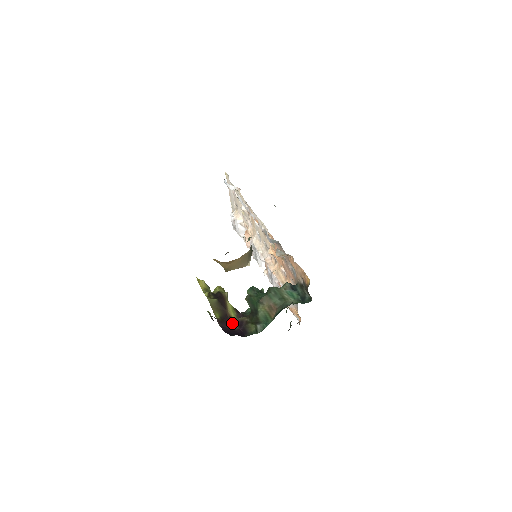
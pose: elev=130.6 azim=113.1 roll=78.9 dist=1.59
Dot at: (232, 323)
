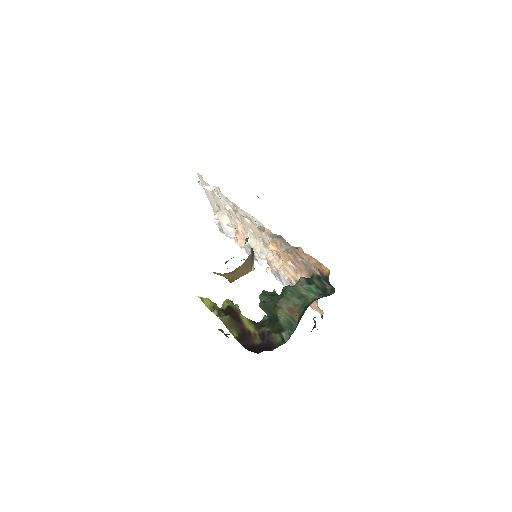
Dot at: (253, 338)
